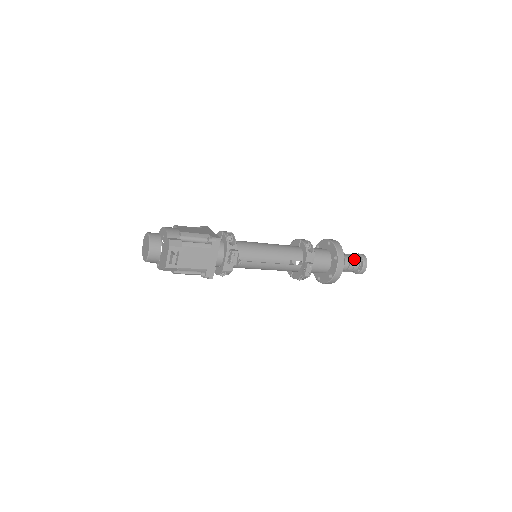
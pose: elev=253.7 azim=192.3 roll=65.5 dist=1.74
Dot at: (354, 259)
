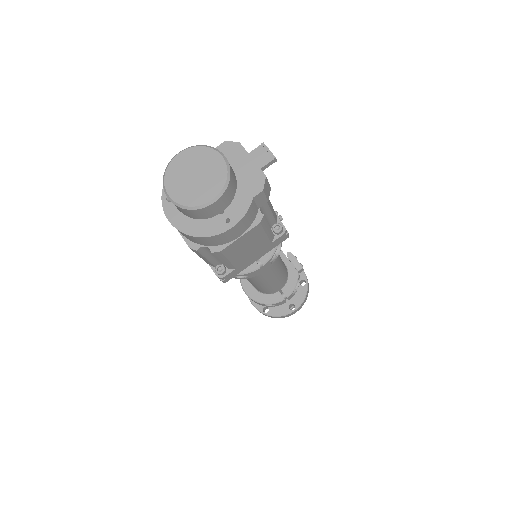
Dot at: occluded
